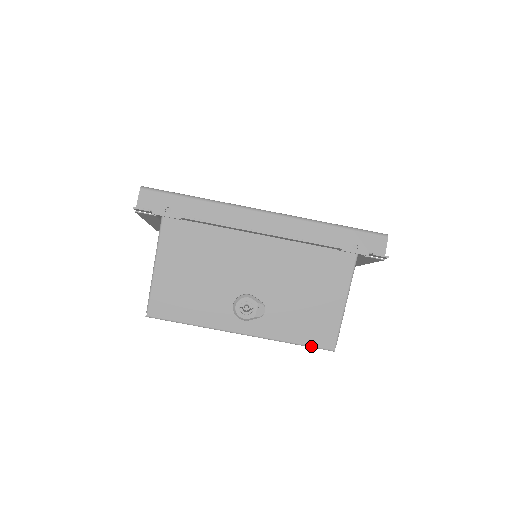
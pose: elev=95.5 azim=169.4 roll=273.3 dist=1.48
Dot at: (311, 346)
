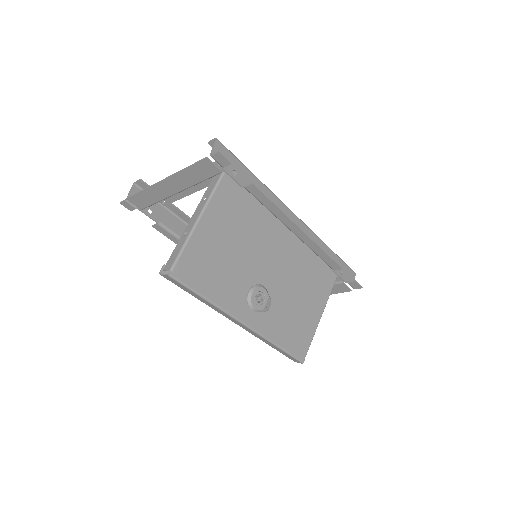
Dot at: (290, 353)
